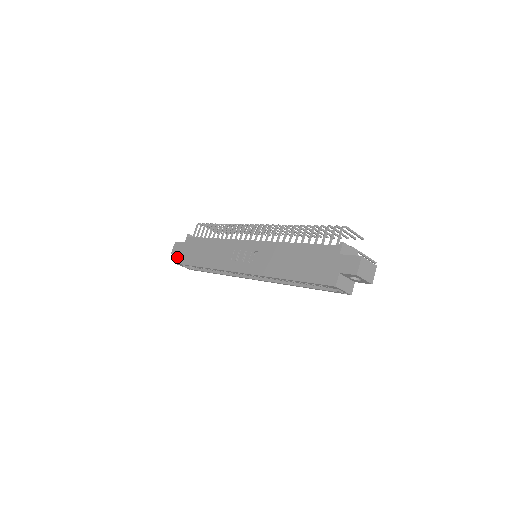
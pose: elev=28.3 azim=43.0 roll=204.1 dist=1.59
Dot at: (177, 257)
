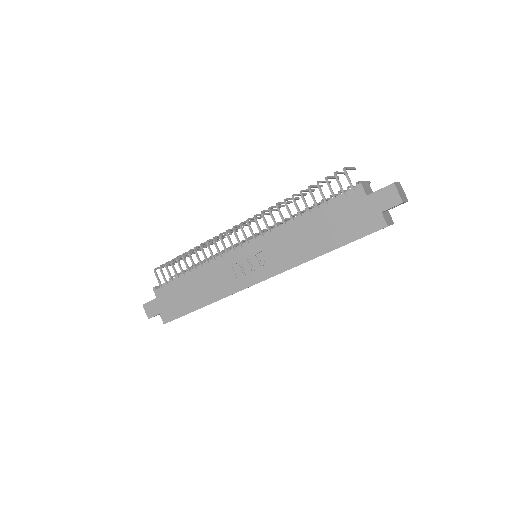
Dot at: (161, 317)
